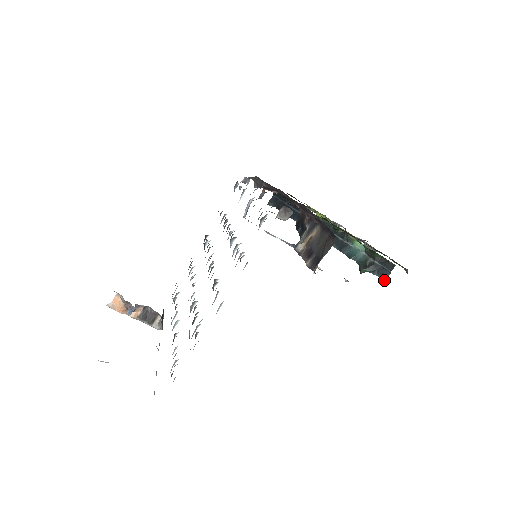
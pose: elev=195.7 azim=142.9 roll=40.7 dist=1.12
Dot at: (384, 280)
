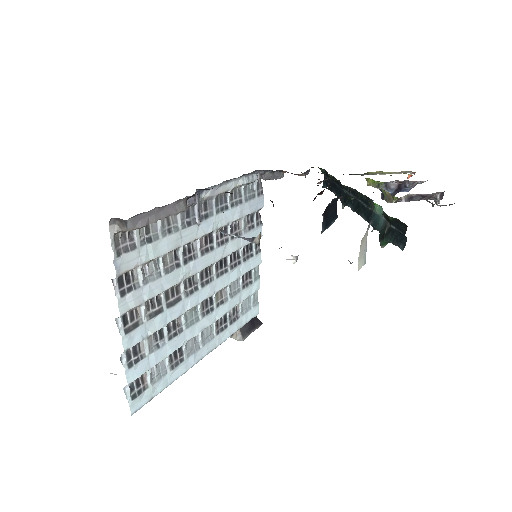
Dot at: (402, 250)
